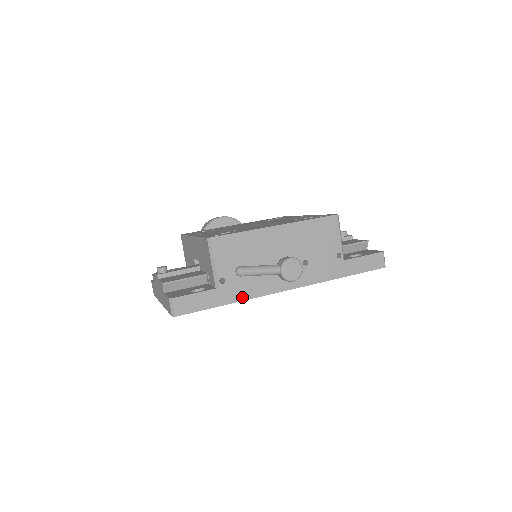
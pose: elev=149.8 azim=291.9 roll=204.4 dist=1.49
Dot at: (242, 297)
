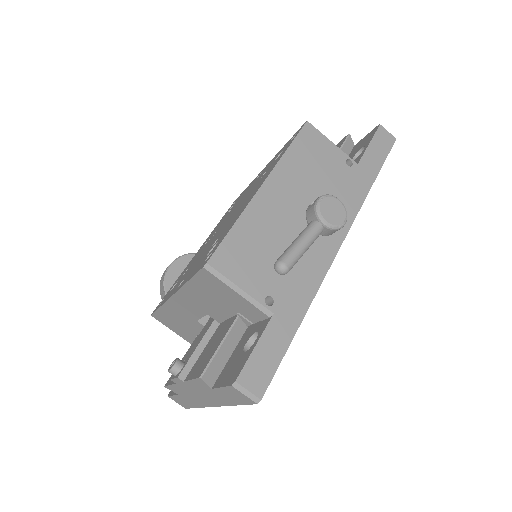
Dot at: (307, 299)
